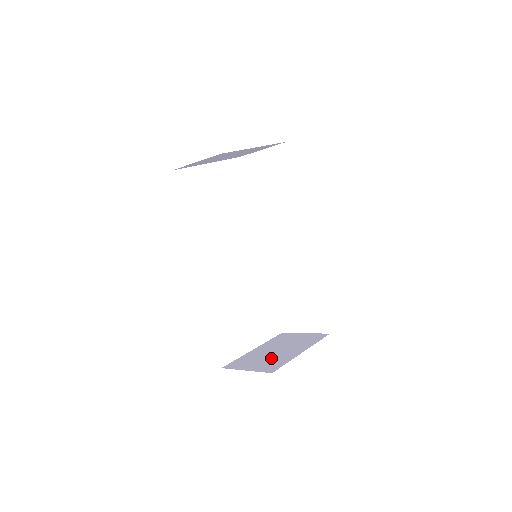
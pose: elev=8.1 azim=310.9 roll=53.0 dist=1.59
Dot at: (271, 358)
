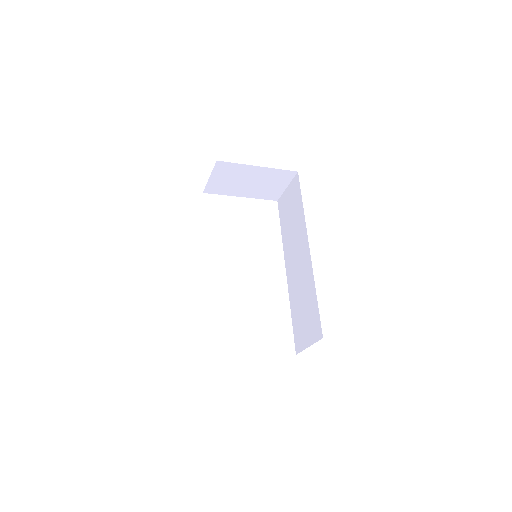
Dot at: occluded
